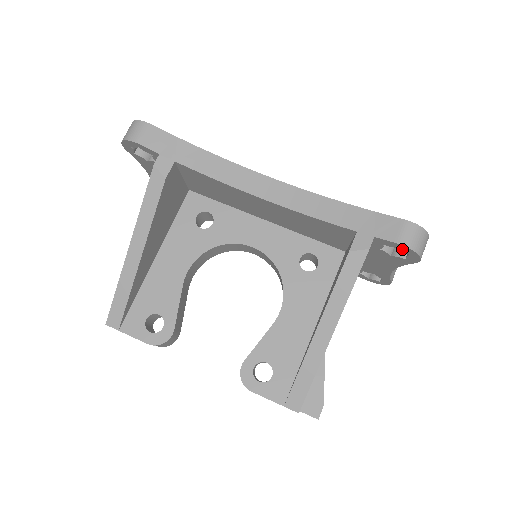
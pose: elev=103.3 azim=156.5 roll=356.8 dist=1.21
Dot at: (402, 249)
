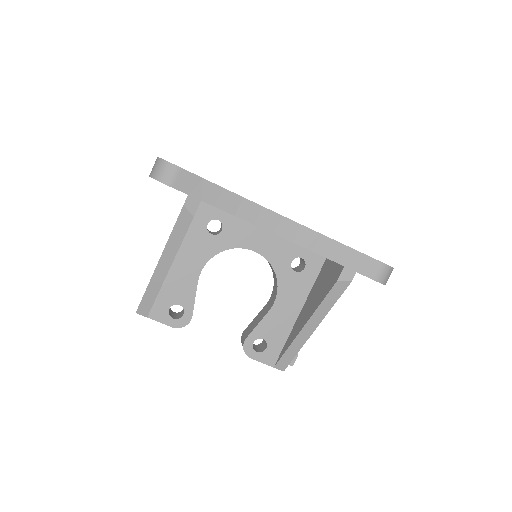
Dot at: occluded
